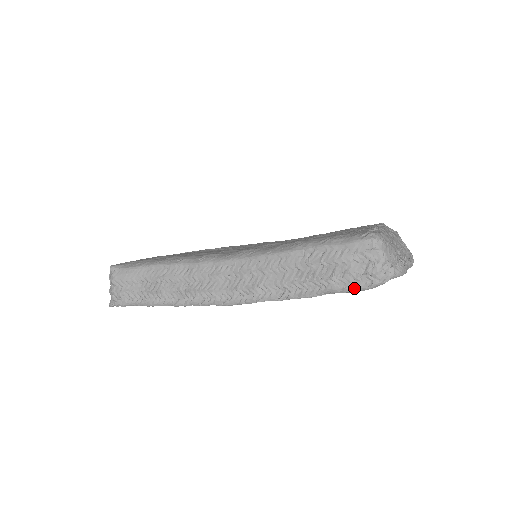
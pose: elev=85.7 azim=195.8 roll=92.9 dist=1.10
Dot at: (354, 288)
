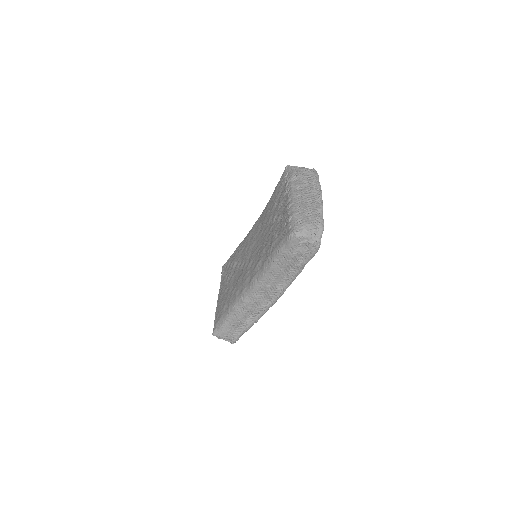
Dot at: (312, 256)
